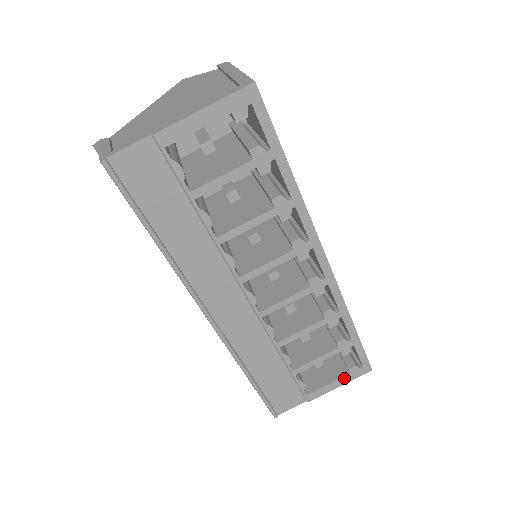
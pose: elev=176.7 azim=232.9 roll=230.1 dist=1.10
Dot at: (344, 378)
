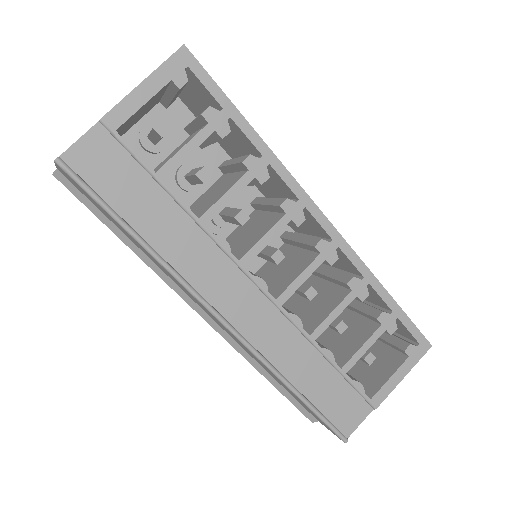
Dot at: (404, 365)
